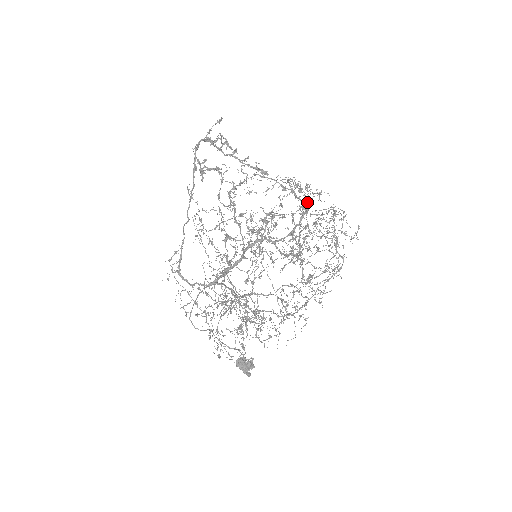
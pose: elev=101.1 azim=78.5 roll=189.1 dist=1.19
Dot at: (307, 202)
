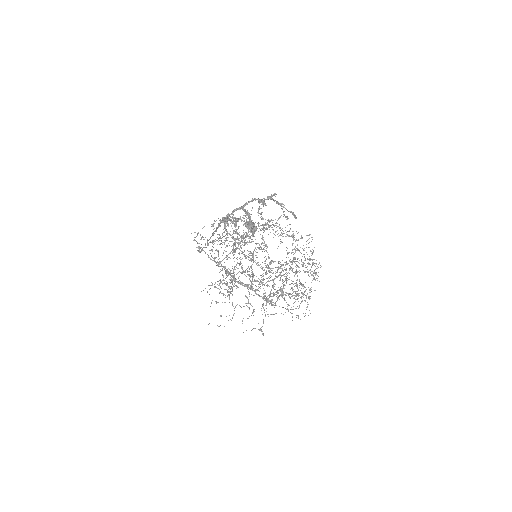
Dot at: occluded
